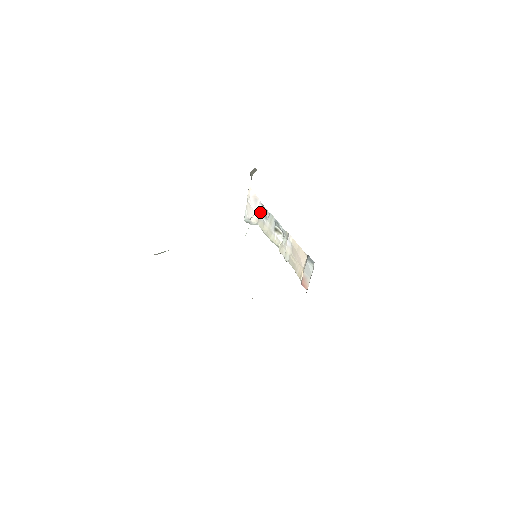
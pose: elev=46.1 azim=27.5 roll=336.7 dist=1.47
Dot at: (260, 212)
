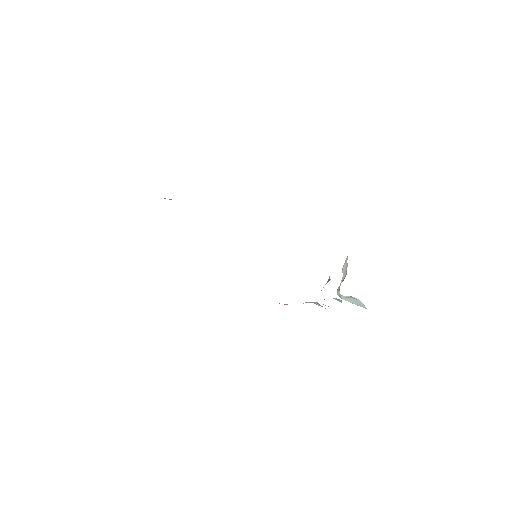
Dot at: occluded
